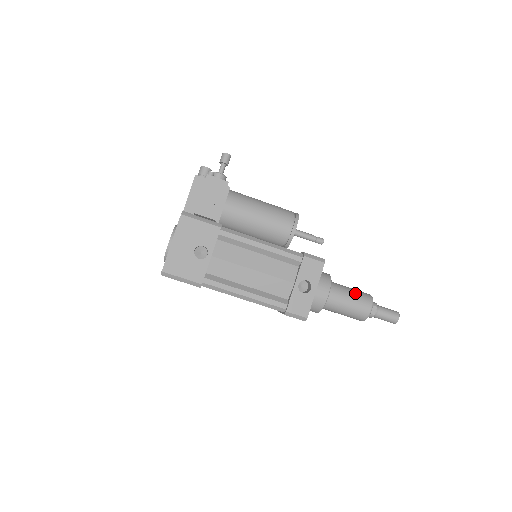
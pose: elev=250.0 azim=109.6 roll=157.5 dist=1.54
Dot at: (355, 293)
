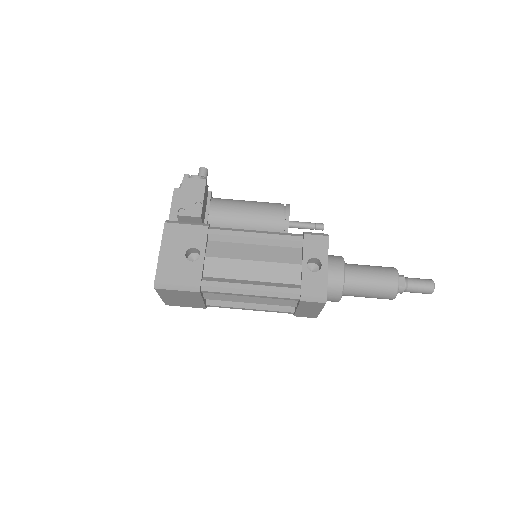
Dot at: (374, 267)
